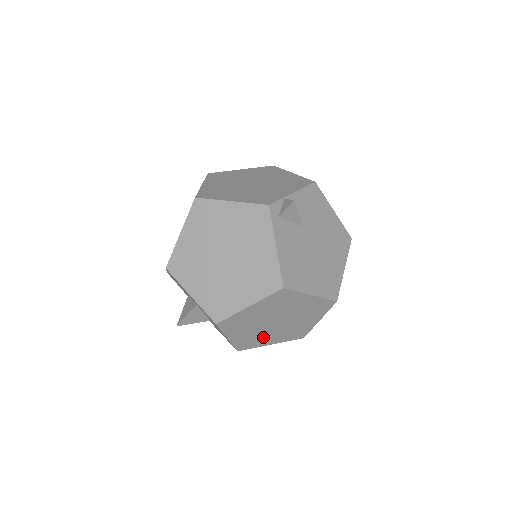
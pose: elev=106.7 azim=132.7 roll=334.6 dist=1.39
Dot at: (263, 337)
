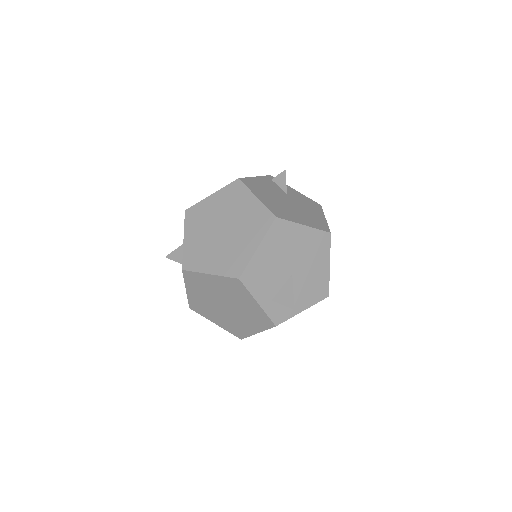
Dot at: (207, 254)
